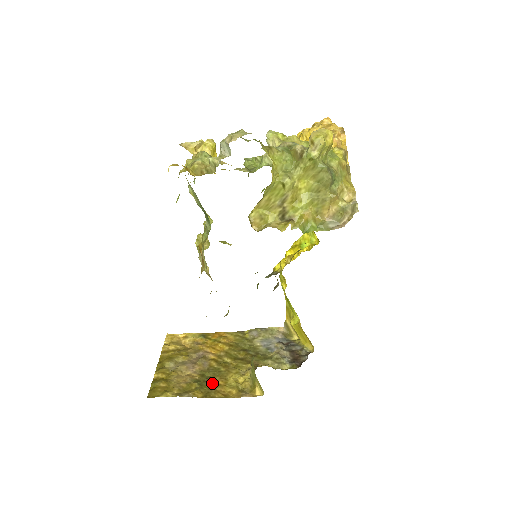
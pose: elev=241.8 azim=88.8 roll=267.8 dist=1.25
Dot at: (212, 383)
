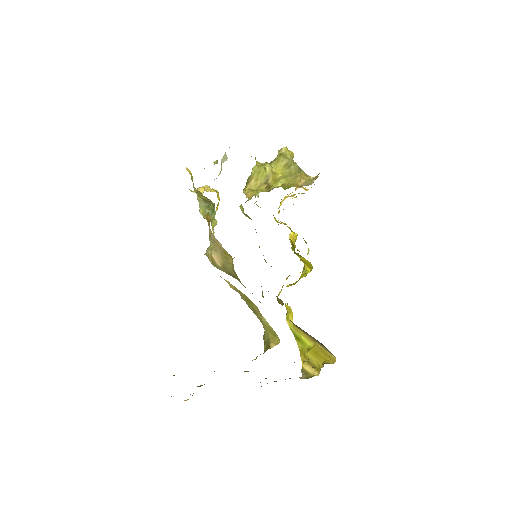
Dot at: occluded
